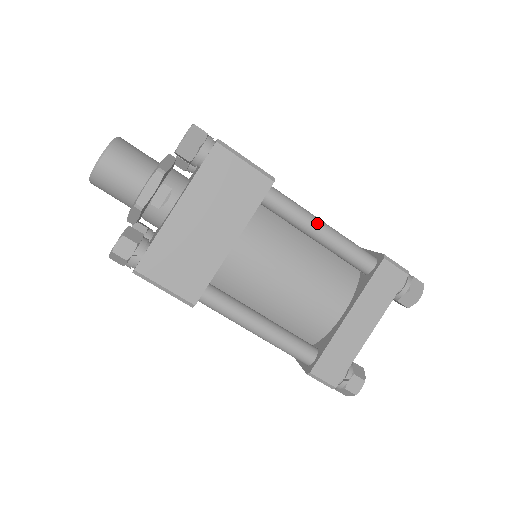
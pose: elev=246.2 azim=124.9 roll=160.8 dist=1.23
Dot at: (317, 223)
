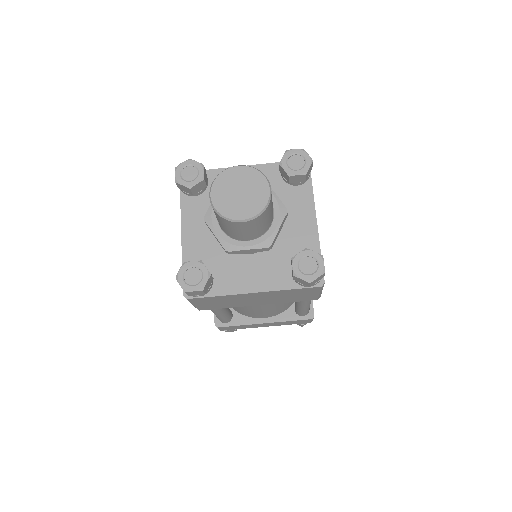
Dot at: (308, 304)
